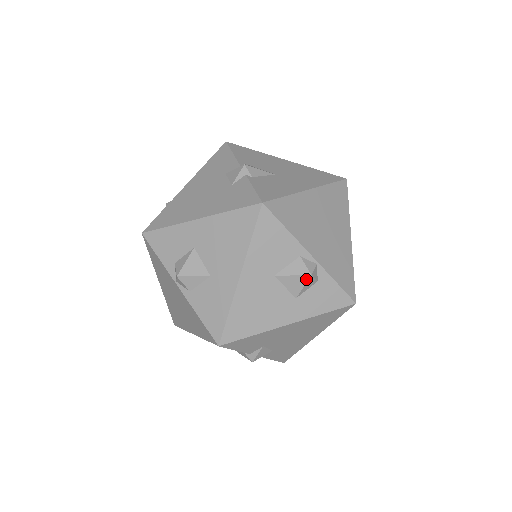
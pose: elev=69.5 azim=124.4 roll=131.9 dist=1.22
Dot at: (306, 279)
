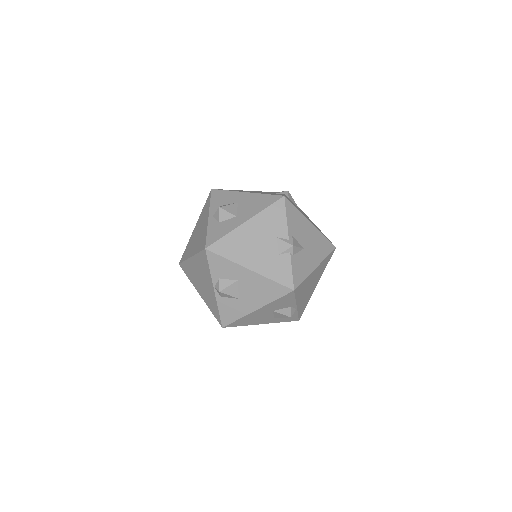
Dot at: (287, 317)
